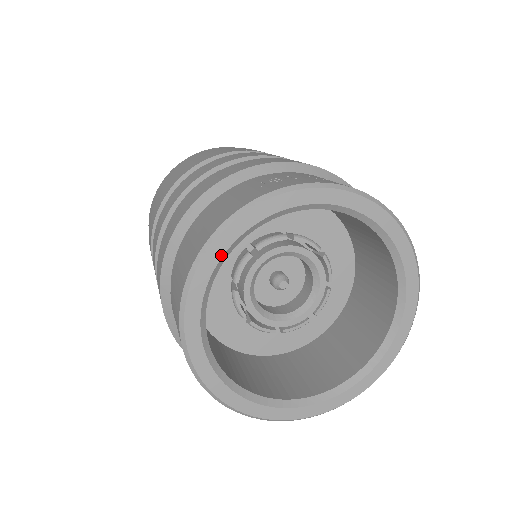
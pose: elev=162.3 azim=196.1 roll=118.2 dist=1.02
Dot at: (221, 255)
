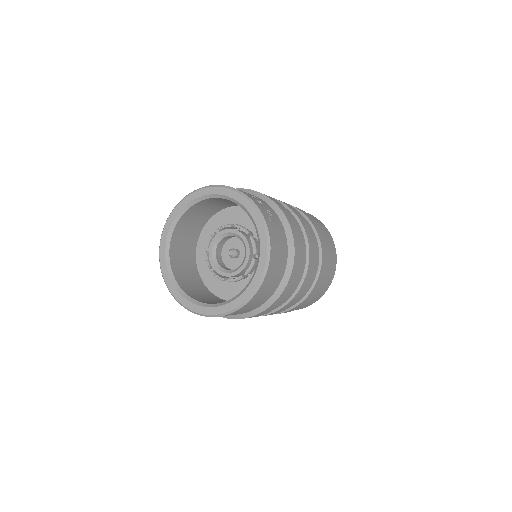
Dot at: (175, 216)
